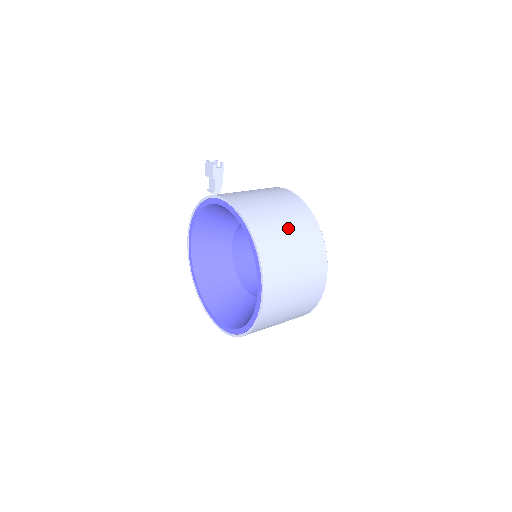
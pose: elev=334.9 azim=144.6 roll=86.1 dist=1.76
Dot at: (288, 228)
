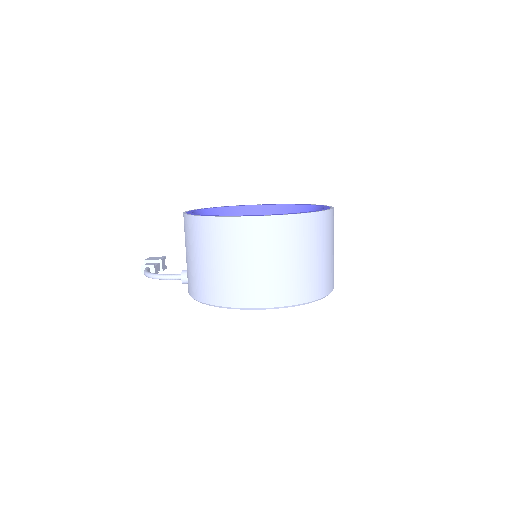
Dot at: occluded
